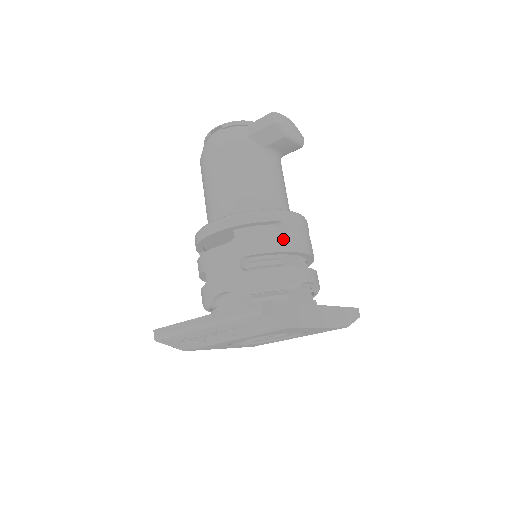
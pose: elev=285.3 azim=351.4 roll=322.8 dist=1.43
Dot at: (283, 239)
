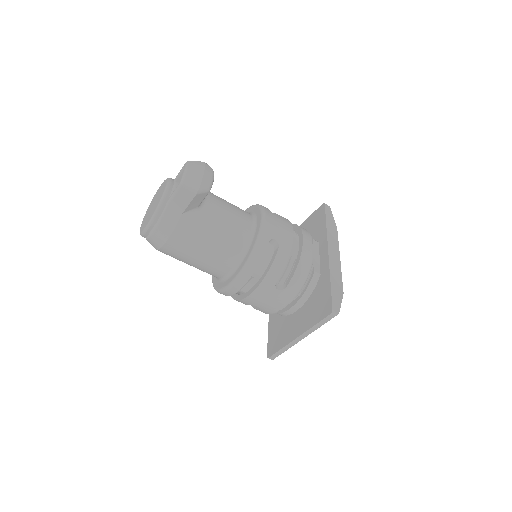
Dot at: (281, 249)
